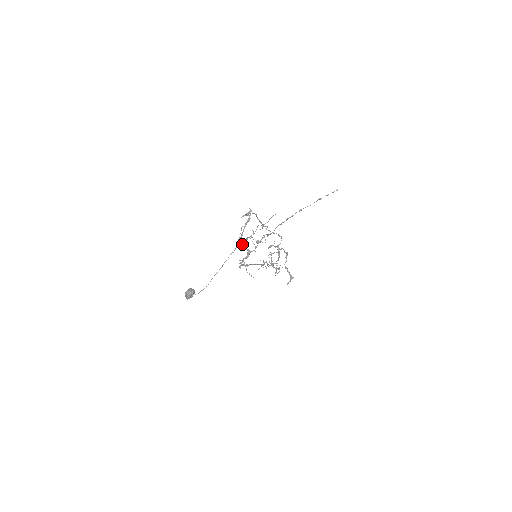
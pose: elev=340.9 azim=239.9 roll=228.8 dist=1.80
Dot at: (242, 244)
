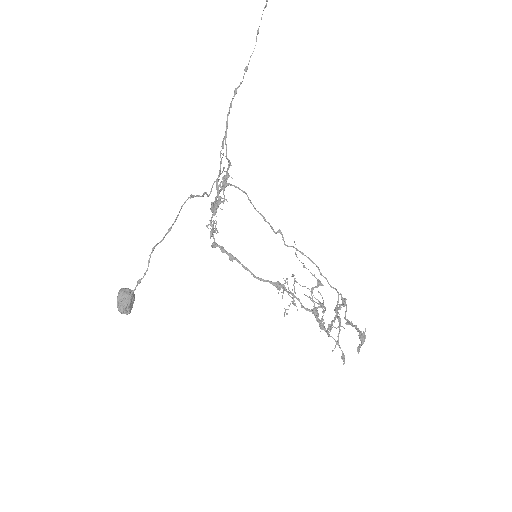
Dot at: (212, 207)
